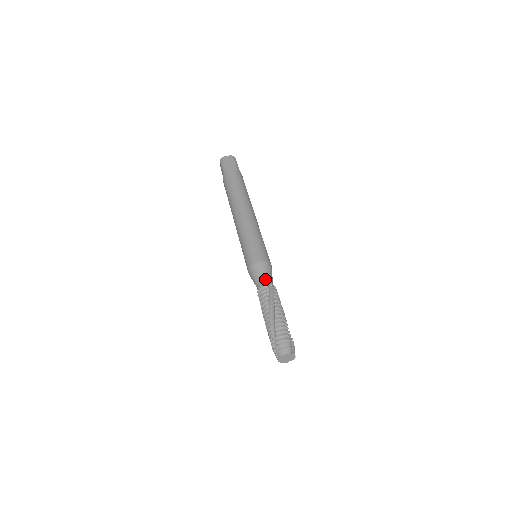
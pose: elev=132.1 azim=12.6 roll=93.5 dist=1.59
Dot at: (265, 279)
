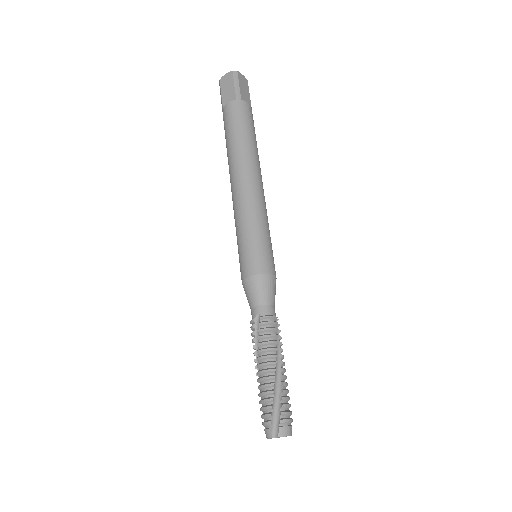
Dot at: (274, 305)
